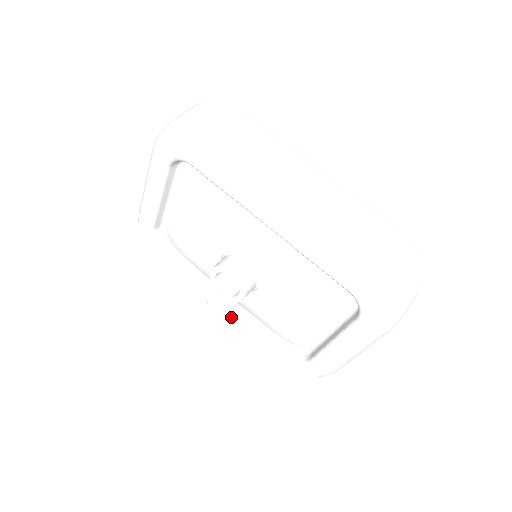
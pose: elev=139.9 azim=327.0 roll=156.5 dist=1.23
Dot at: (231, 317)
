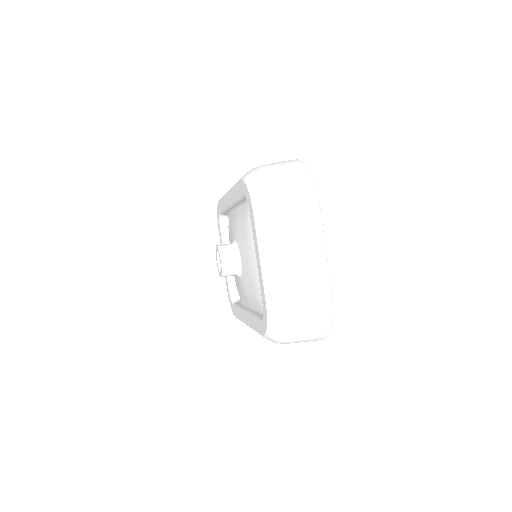
Dot at: (248, 320)
